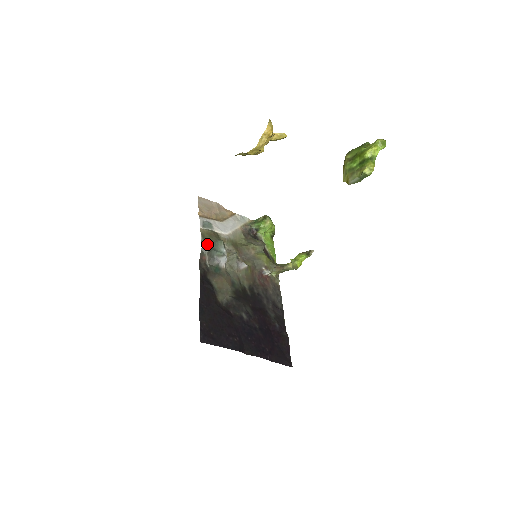
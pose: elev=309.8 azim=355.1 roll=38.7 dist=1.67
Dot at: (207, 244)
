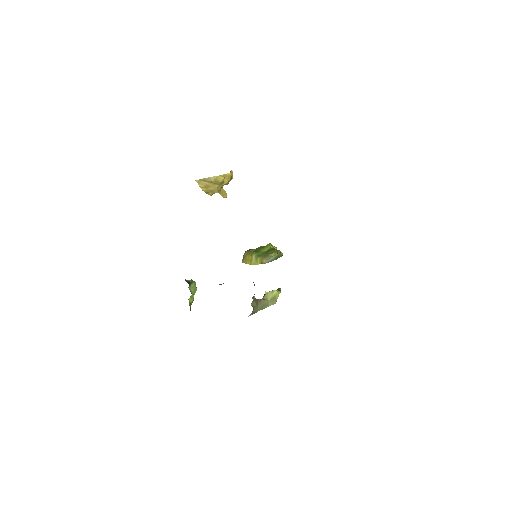
Dot at: occluded
